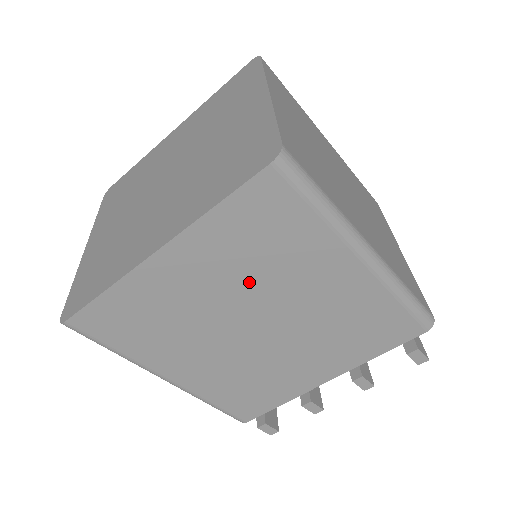
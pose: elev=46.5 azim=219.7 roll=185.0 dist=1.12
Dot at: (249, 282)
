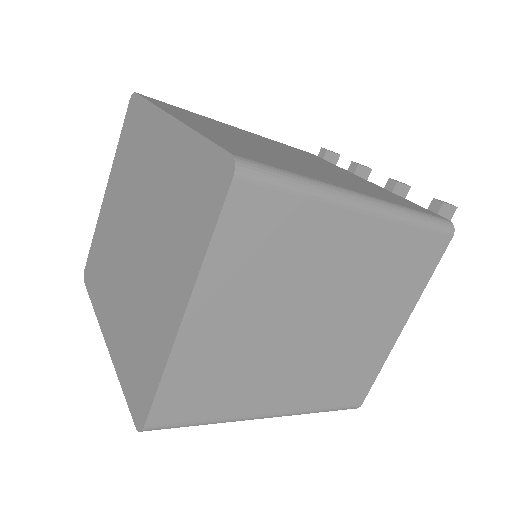
Dot at: occluded
